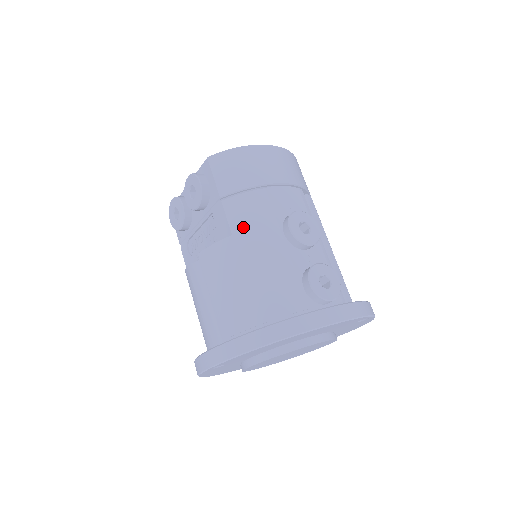
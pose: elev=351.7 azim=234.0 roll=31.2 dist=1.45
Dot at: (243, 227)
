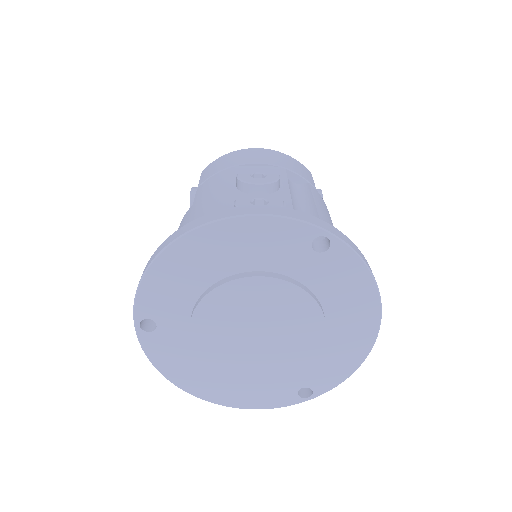
Dot at: (202, 194)
